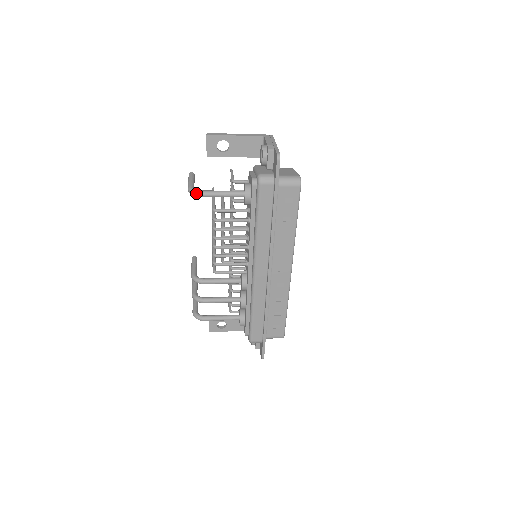
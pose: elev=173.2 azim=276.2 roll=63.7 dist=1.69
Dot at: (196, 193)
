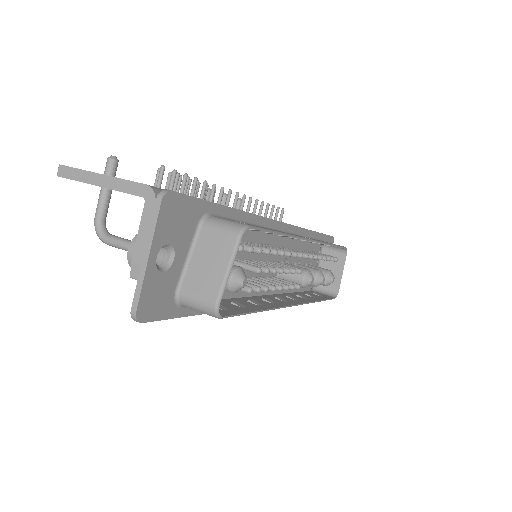
Dot at: occluded
